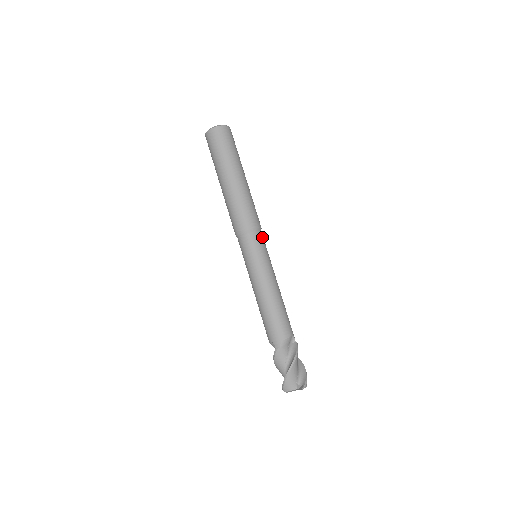
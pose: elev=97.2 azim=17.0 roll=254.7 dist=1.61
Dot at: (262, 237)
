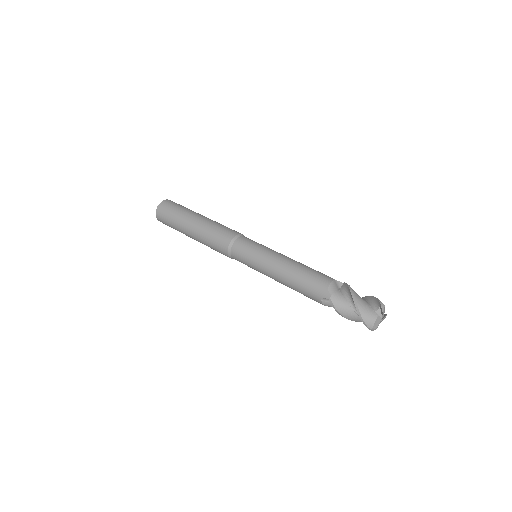
Dot at: (248, 239)
